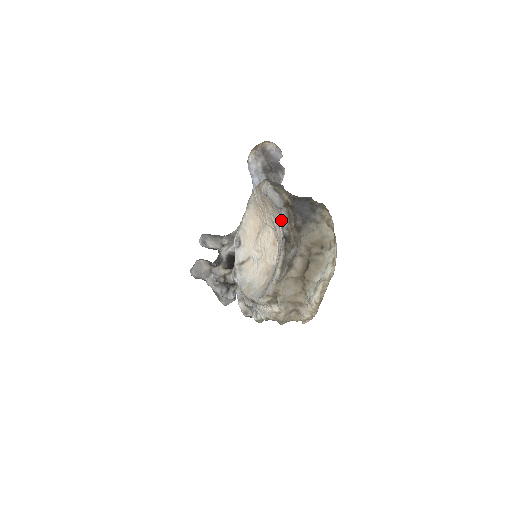
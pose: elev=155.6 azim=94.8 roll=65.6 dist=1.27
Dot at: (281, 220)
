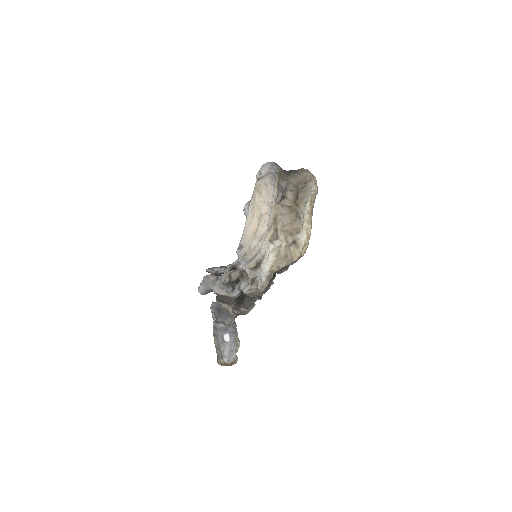
Dot at: (273, 182)
